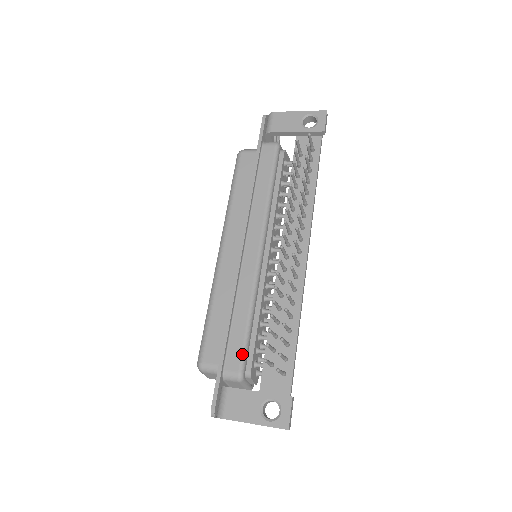
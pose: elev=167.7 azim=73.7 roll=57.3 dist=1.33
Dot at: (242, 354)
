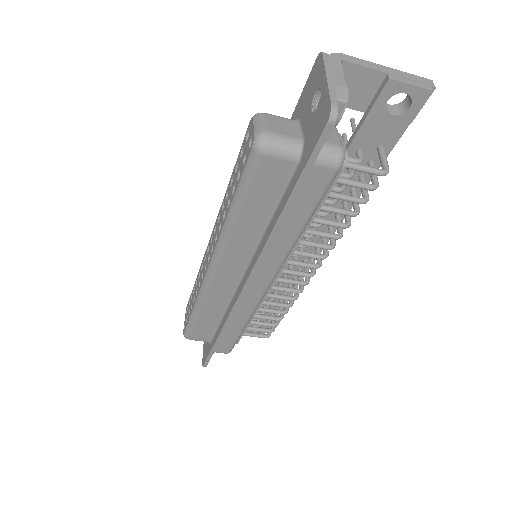
Dot at: occluded
